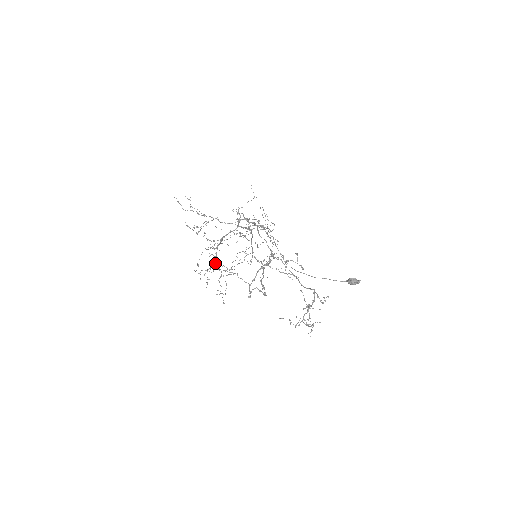
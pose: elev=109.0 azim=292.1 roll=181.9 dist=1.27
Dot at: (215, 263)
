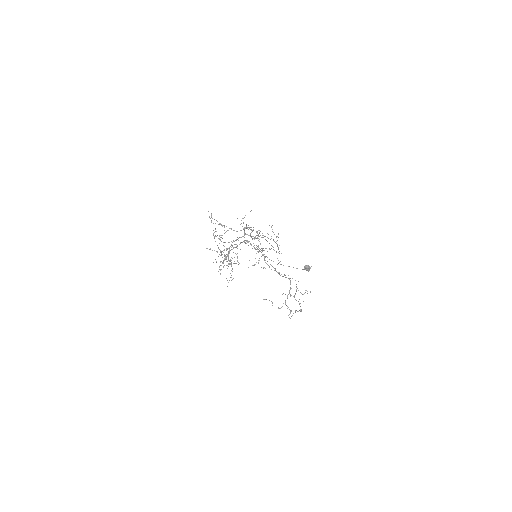
Dot at: occluded
